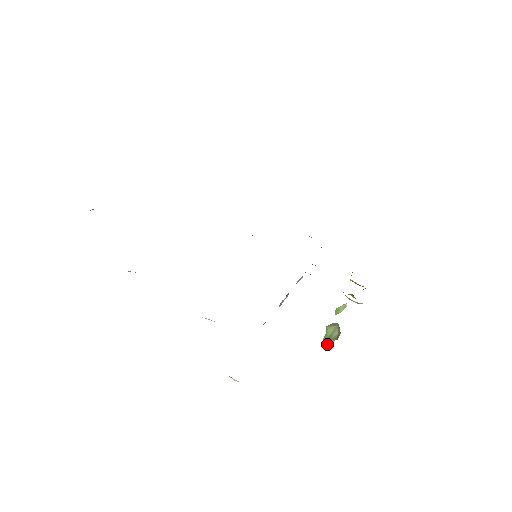
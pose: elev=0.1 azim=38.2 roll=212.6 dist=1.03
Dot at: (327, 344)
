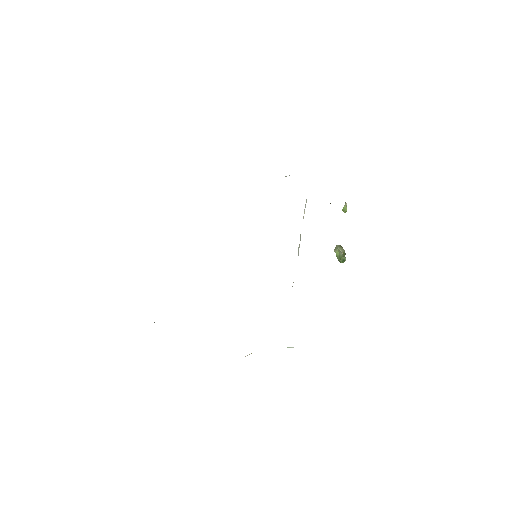
Dot at: (342, 261)
